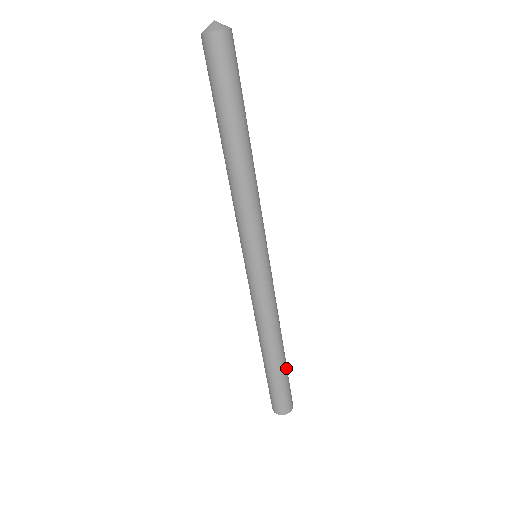
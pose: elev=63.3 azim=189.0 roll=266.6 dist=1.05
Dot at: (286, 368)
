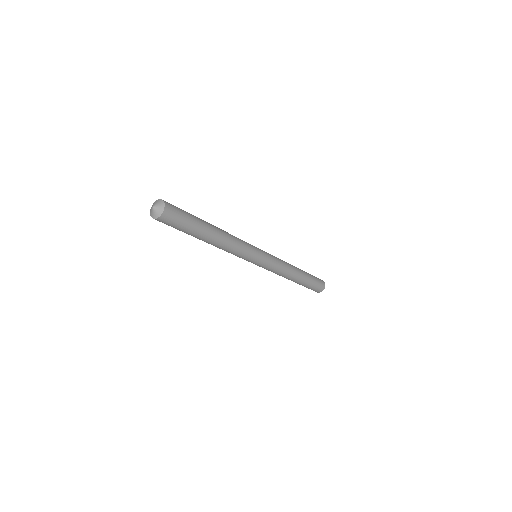
Dot at: (308, 281)
